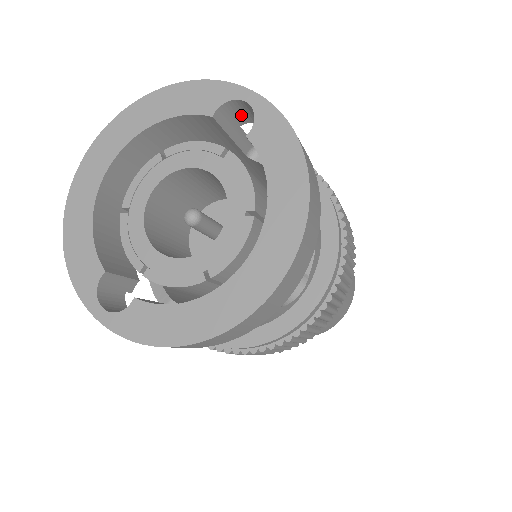
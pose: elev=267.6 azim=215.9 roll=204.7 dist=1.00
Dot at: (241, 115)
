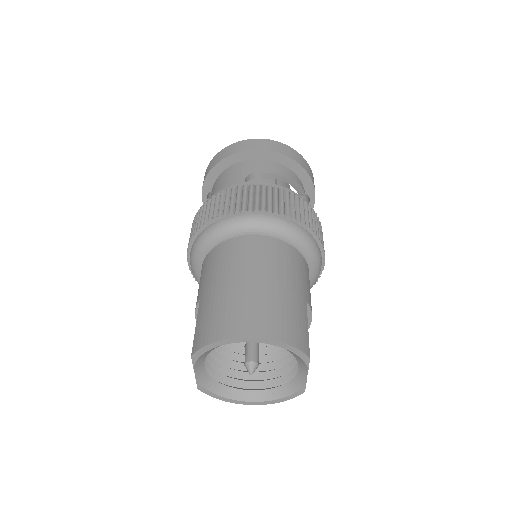
Dot at: occluded
